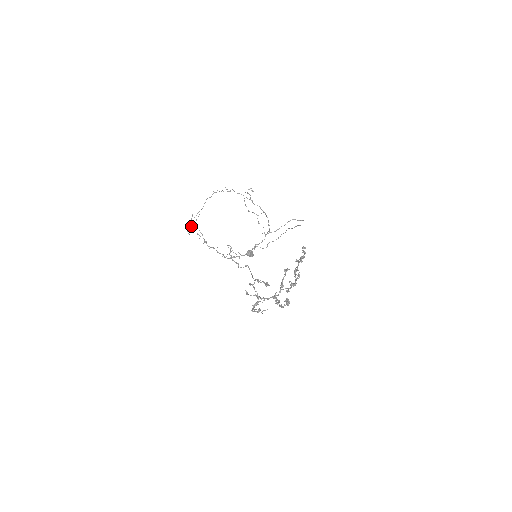
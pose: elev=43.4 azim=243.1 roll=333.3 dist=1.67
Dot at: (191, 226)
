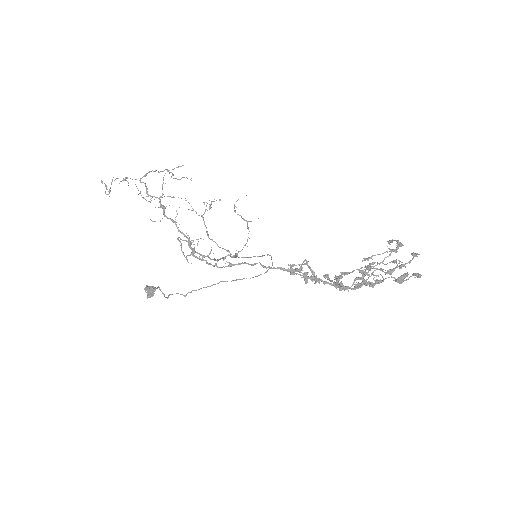
Dot at: occluded
